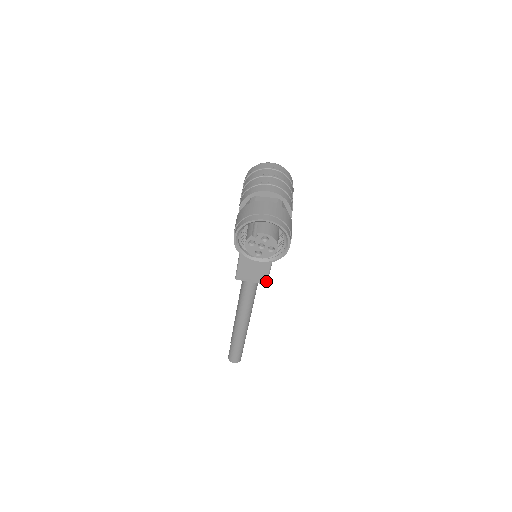
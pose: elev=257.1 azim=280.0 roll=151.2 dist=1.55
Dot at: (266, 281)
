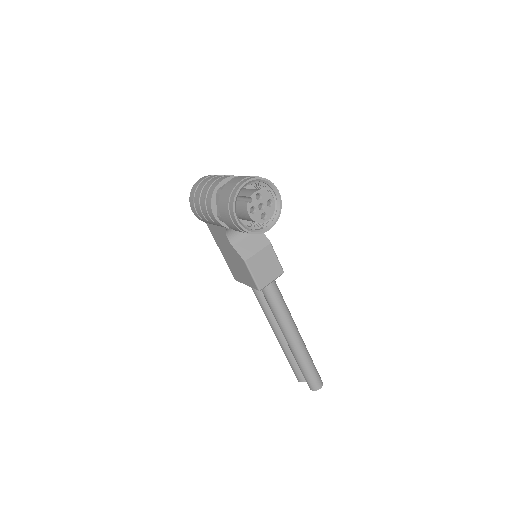
Dot at: (281, 269)
